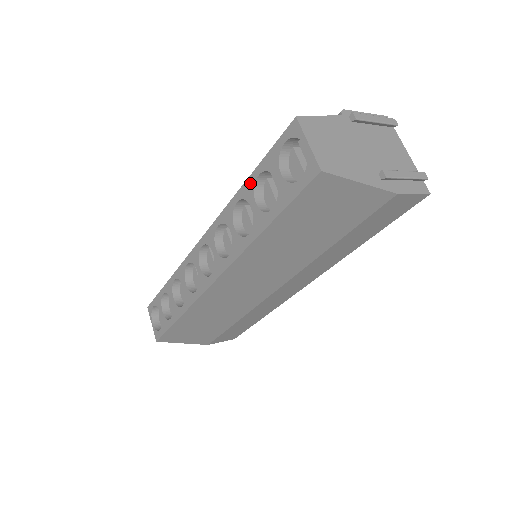
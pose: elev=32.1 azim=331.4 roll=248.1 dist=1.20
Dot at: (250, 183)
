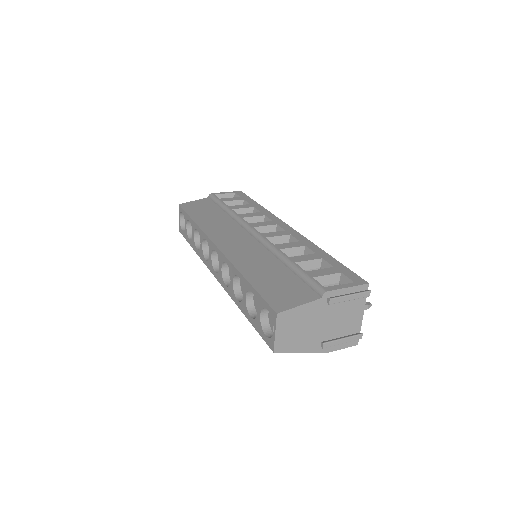
Dot at: (247, 285)
